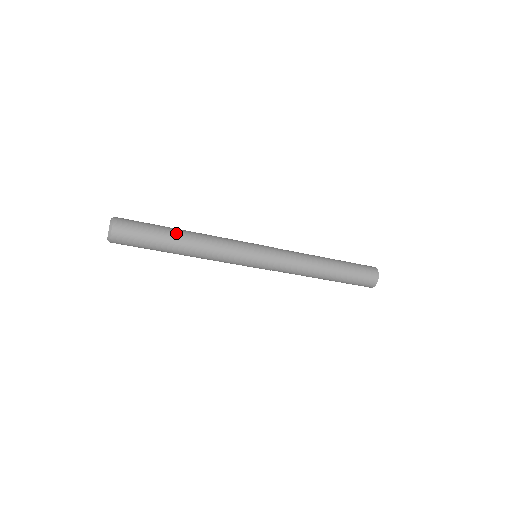
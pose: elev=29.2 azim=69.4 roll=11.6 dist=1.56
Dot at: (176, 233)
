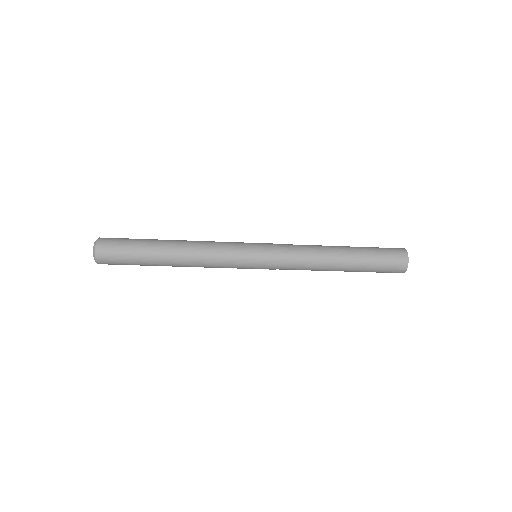
Dot at: (161, 248)
